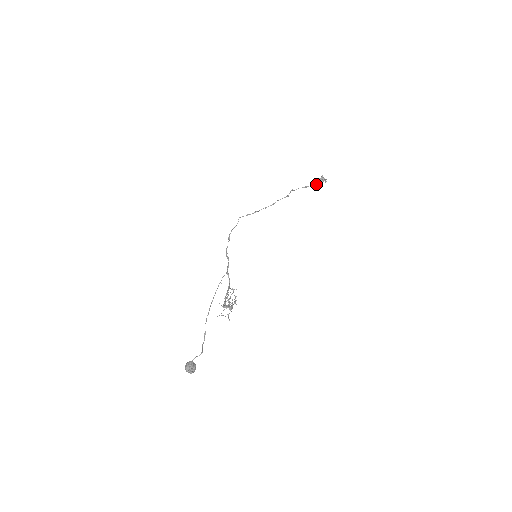
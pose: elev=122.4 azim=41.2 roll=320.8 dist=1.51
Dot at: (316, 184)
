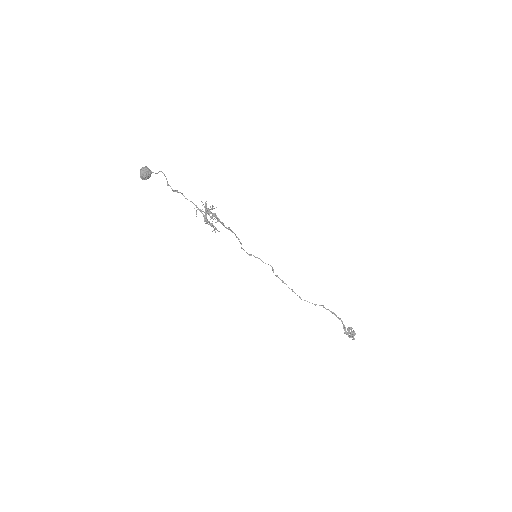
Dot at: (344, 327)
